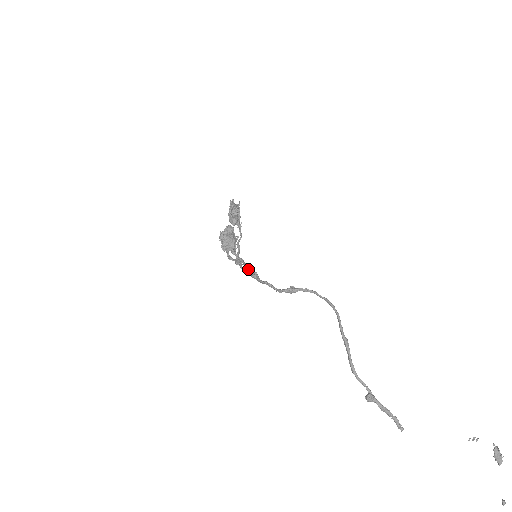
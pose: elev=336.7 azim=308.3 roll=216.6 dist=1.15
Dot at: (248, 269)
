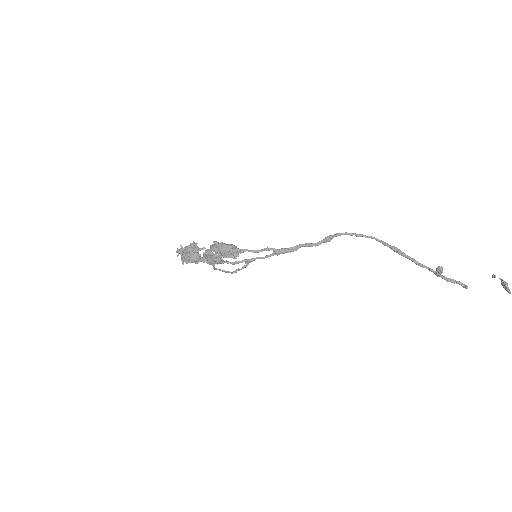
Dot at: (274, 248)
